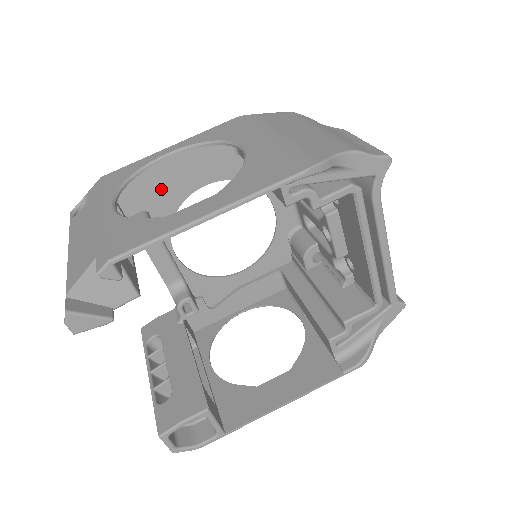
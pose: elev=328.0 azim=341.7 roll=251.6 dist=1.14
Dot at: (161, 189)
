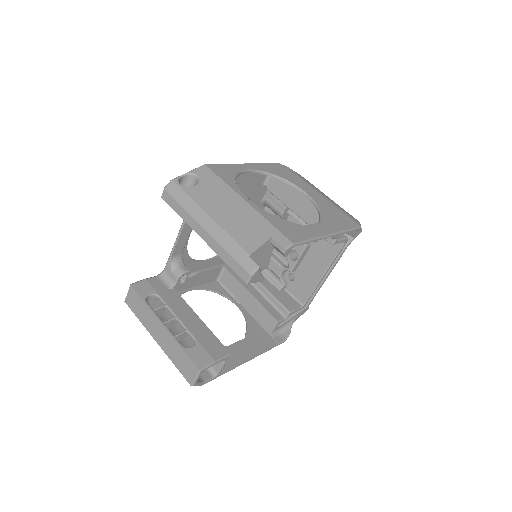
Dot at: occluded
